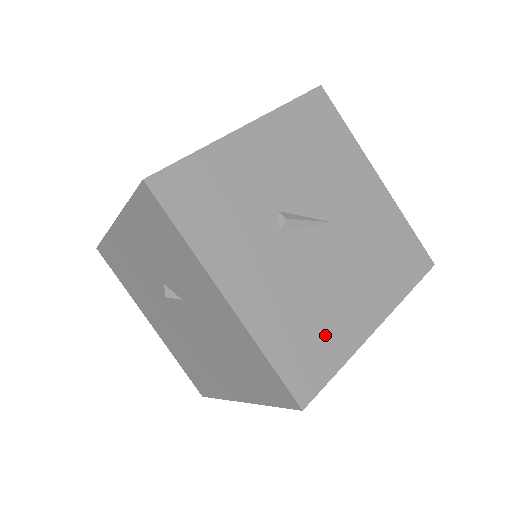
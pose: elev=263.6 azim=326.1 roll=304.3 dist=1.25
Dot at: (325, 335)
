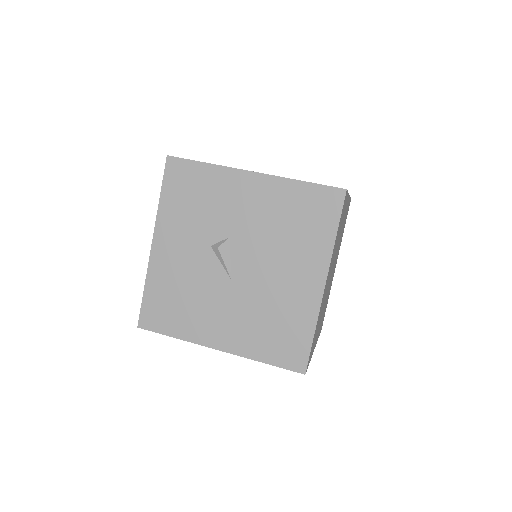
Dot at: occluded
